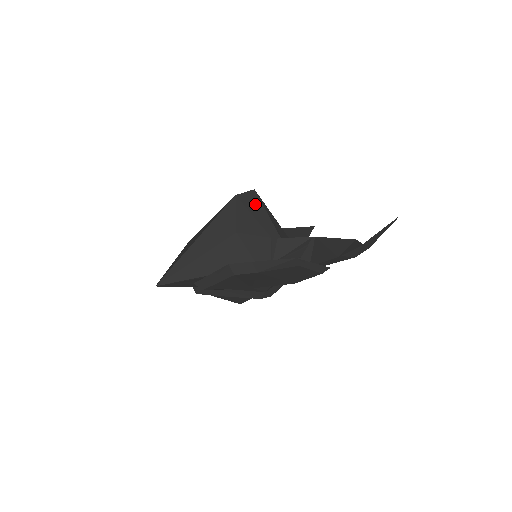
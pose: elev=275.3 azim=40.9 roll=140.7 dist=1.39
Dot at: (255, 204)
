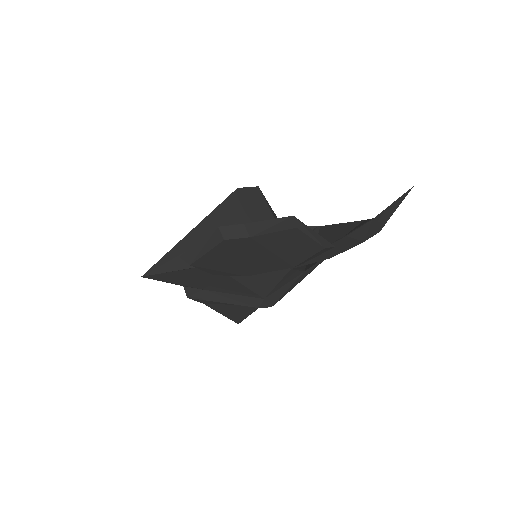
Dot at: (258, 200)
